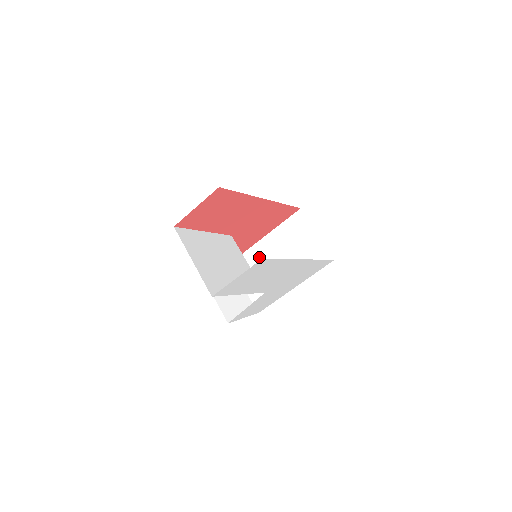
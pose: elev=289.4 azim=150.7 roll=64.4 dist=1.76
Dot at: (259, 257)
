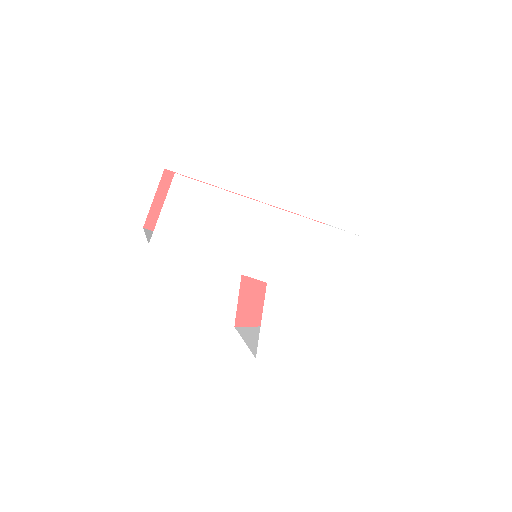
Dot at: occluded
